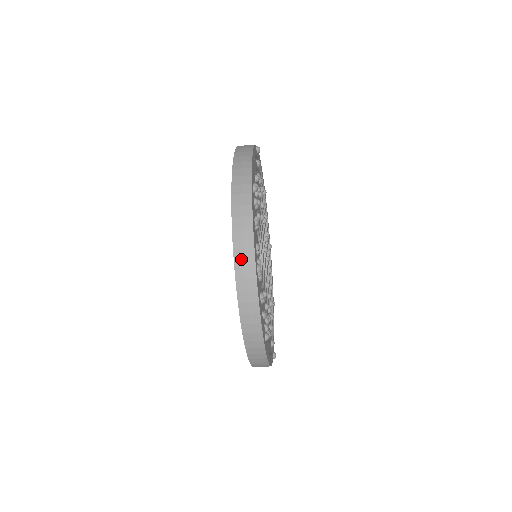
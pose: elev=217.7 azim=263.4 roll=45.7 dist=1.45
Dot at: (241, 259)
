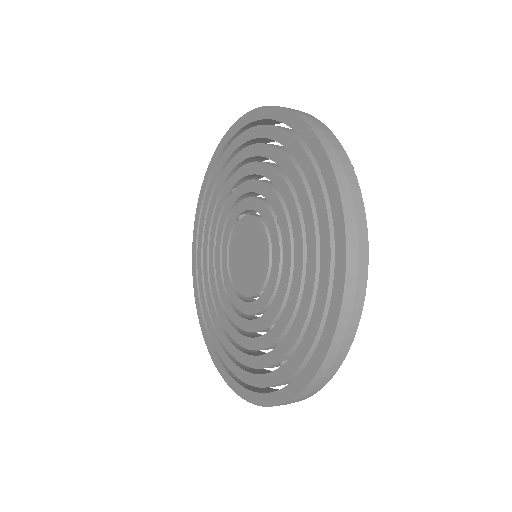
Dot at: (303, 396)
